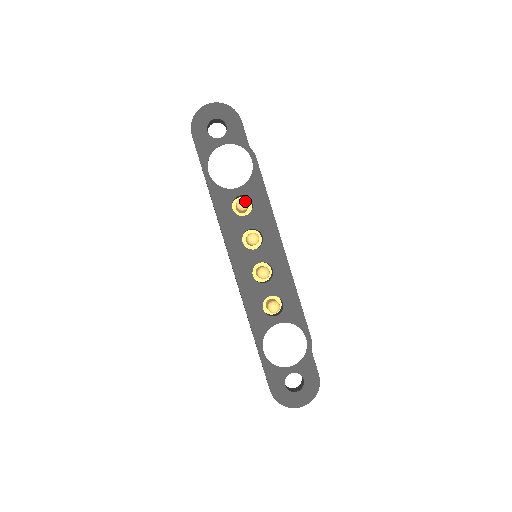
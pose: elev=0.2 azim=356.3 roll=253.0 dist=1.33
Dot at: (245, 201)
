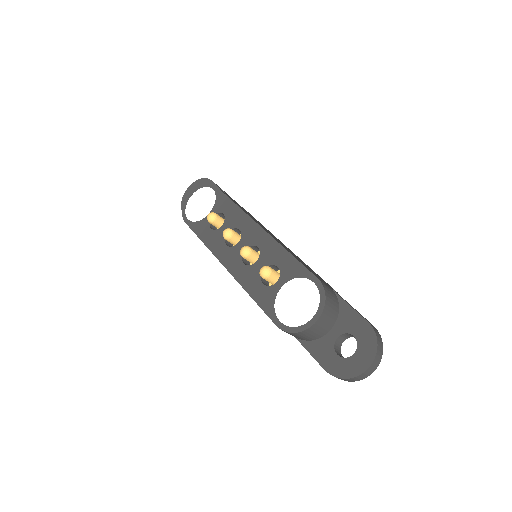
Dot at: (211, 213)
